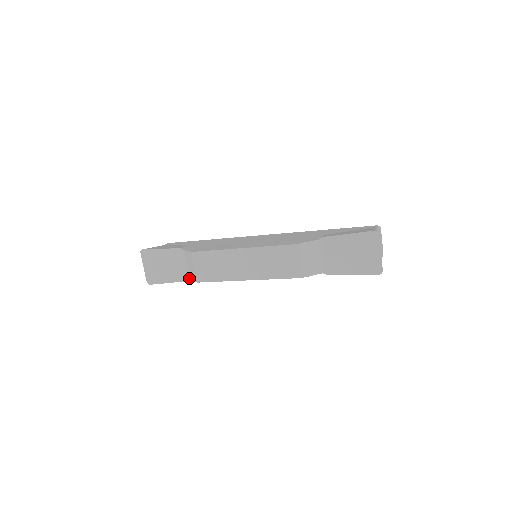
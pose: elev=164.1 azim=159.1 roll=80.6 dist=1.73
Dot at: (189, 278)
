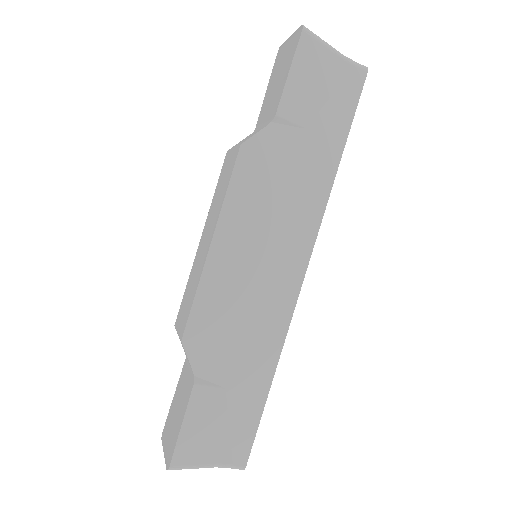
Dot at: (192, 372)
